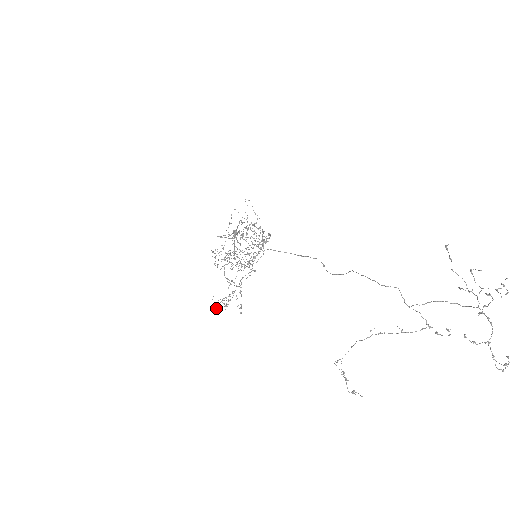
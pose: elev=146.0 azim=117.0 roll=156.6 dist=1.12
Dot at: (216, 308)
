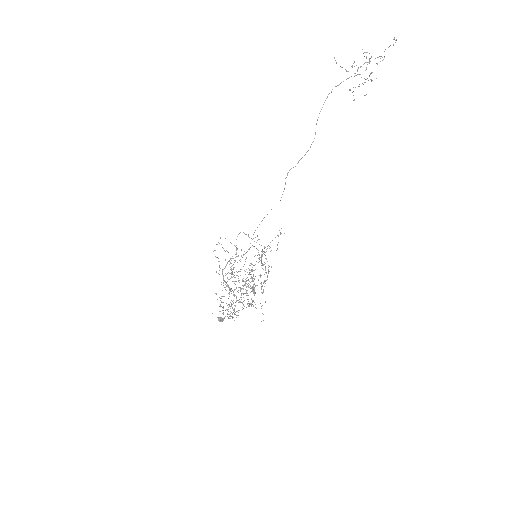
Dot at: (264, 262)
